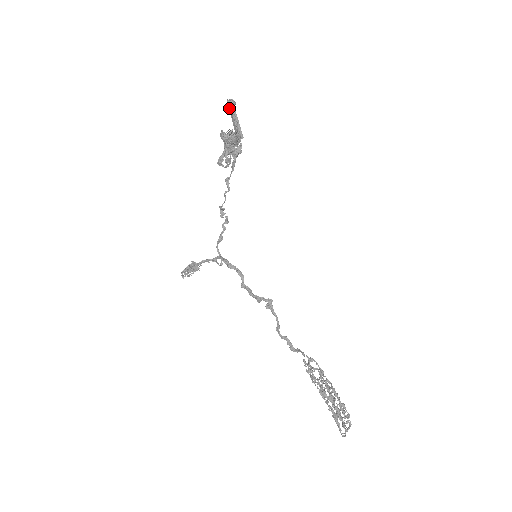
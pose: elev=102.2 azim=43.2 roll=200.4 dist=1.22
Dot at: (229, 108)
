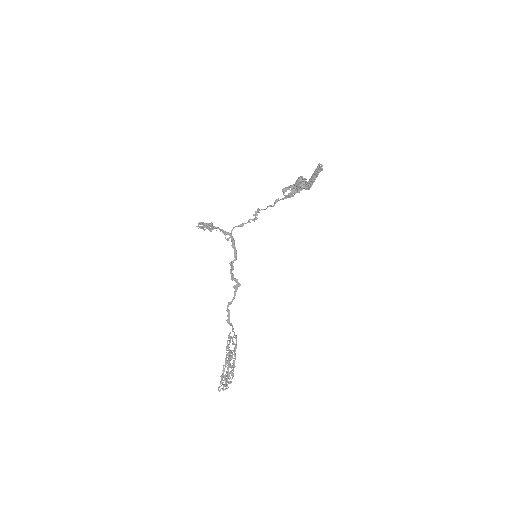
Dot at: (317, 169)
